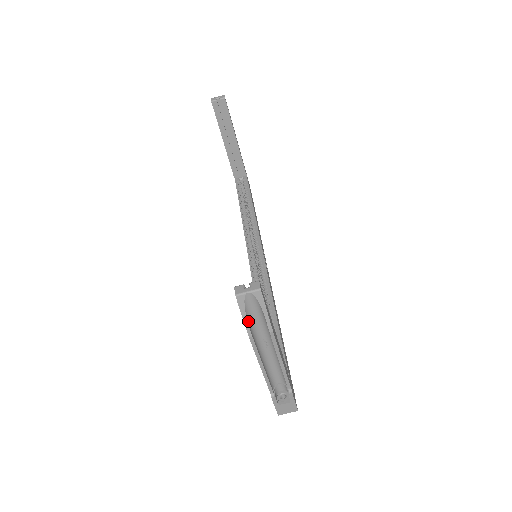
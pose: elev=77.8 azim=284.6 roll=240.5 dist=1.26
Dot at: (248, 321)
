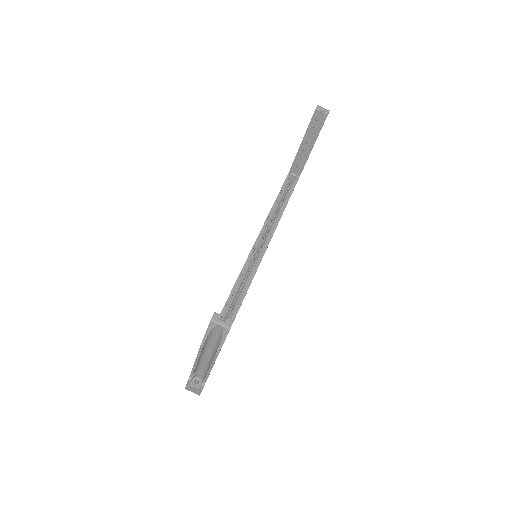
Dot at: (207, 337)
